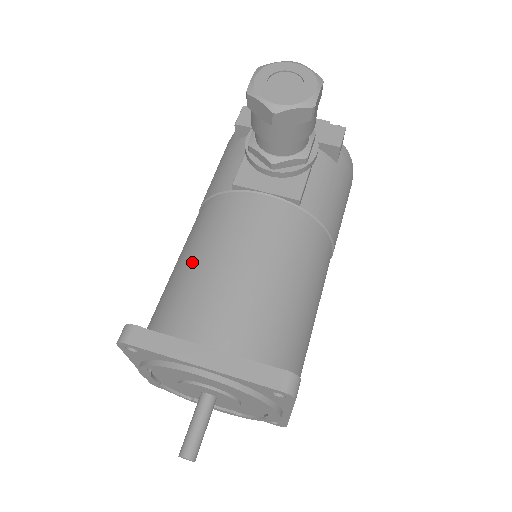
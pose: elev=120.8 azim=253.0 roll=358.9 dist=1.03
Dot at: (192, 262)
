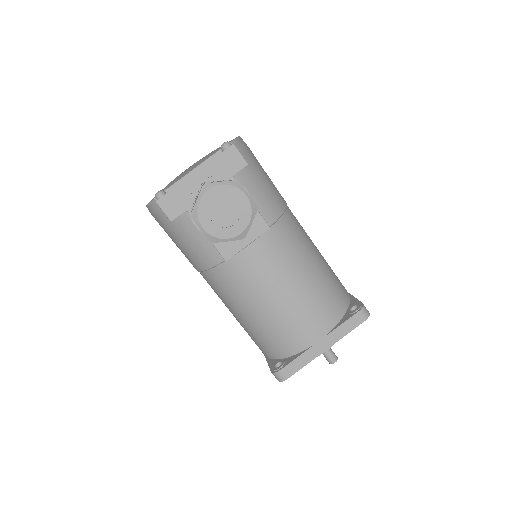
Dot at: (256, 315)
